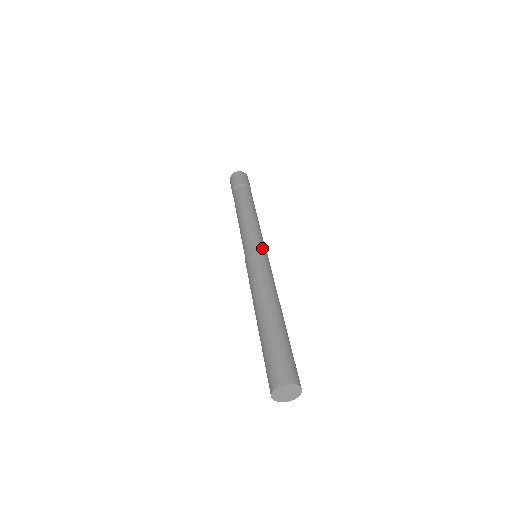
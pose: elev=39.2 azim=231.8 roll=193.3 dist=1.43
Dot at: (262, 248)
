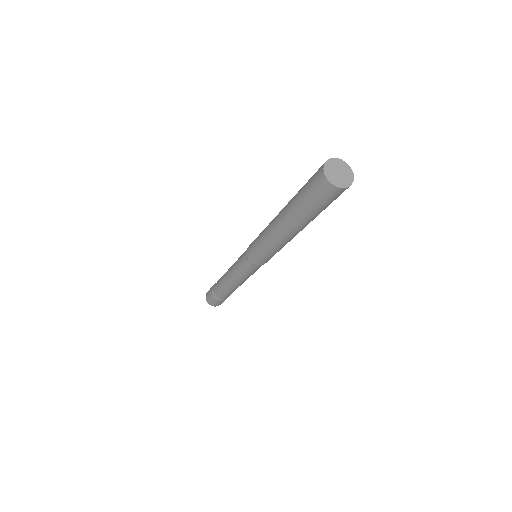
Dot at: occluded
